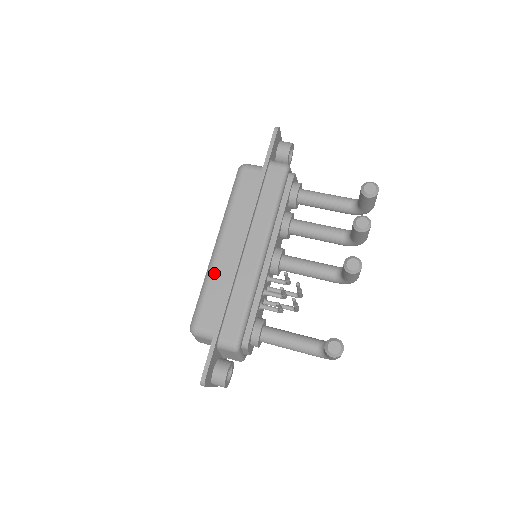
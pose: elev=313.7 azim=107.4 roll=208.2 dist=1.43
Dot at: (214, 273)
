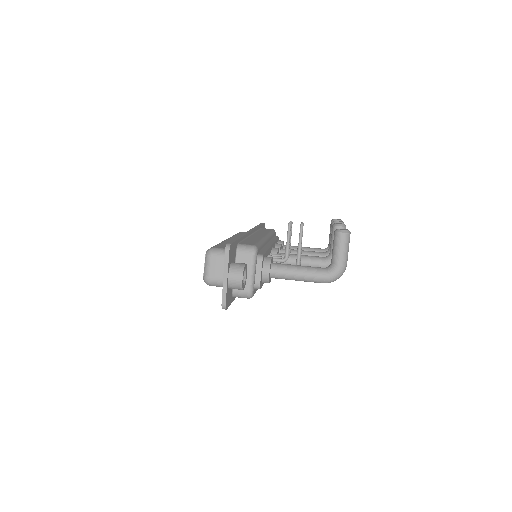
Dot at: (226, 241)
